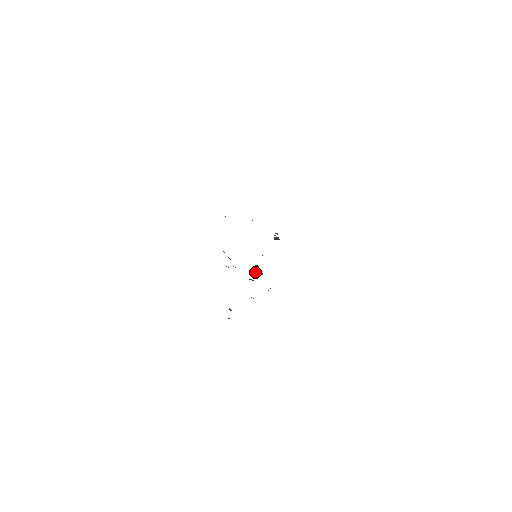
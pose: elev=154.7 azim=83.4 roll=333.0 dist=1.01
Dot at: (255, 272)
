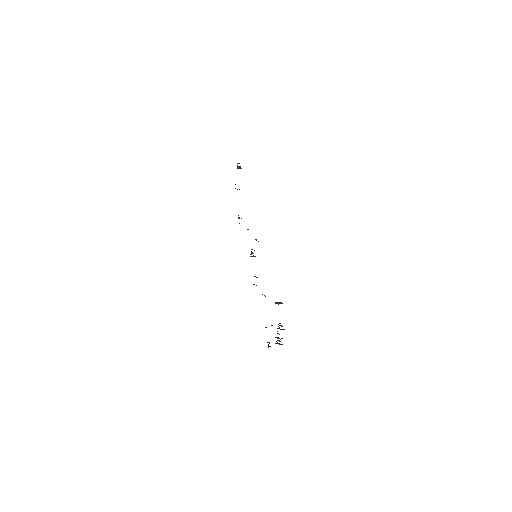
Dot at: (251, 256)
